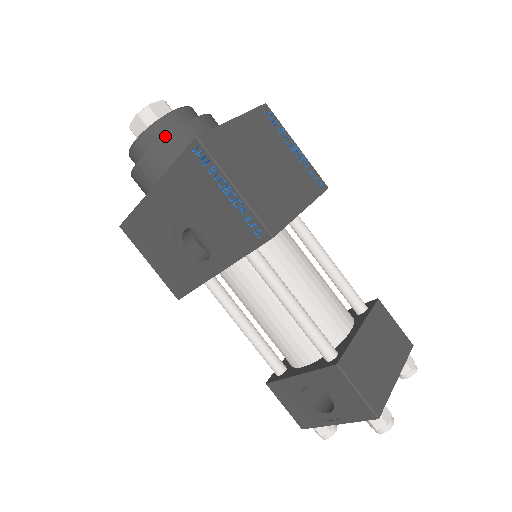
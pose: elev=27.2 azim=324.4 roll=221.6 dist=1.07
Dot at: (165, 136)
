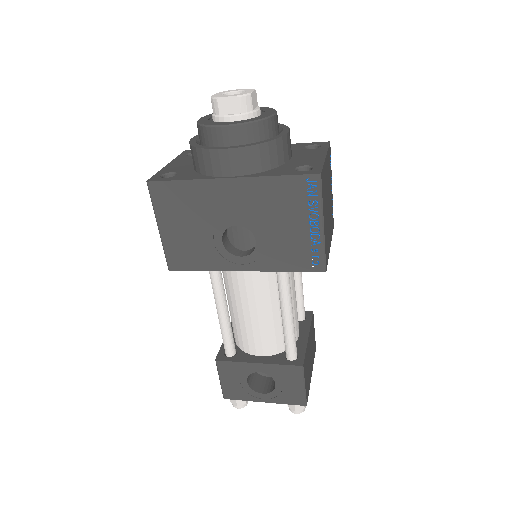
Dot at: (269, 141)
